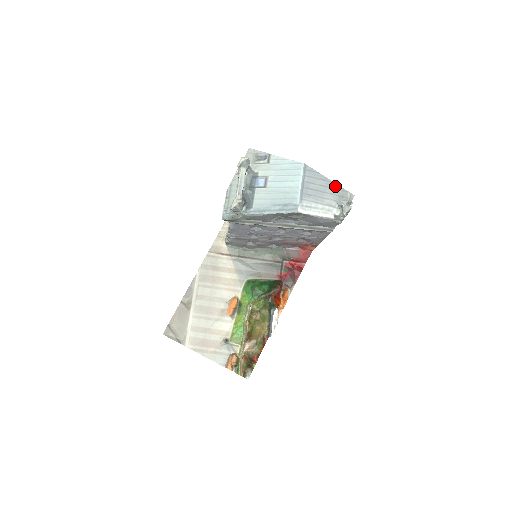
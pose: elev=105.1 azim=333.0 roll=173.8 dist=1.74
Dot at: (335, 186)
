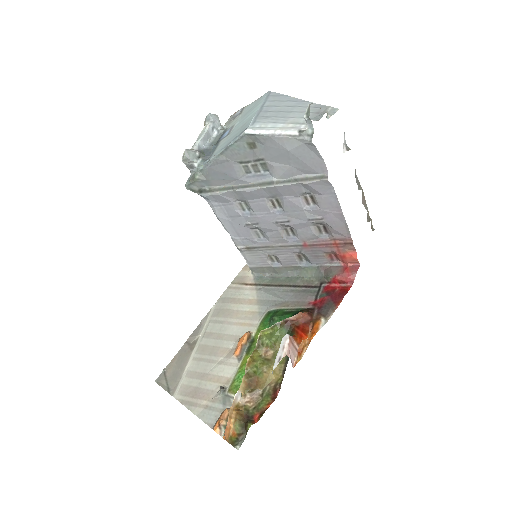
Dot at: occluded
